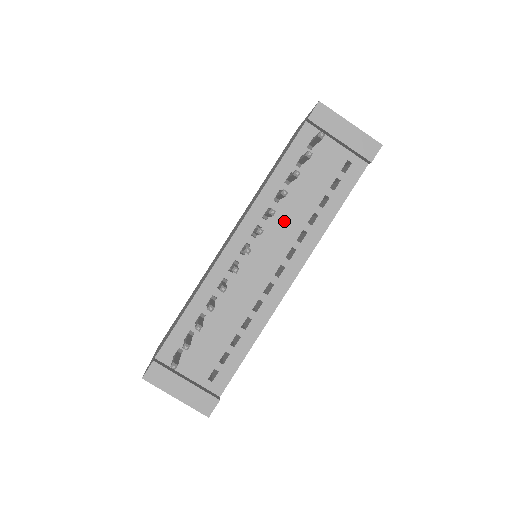
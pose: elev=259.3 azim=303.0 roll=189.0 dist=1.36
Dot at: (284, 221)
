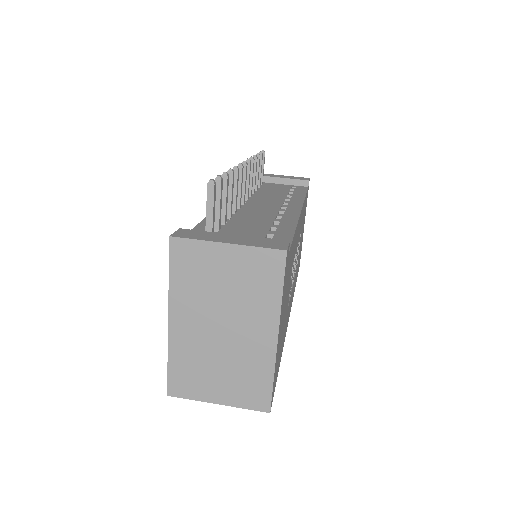
Dot at: (266, 197)
